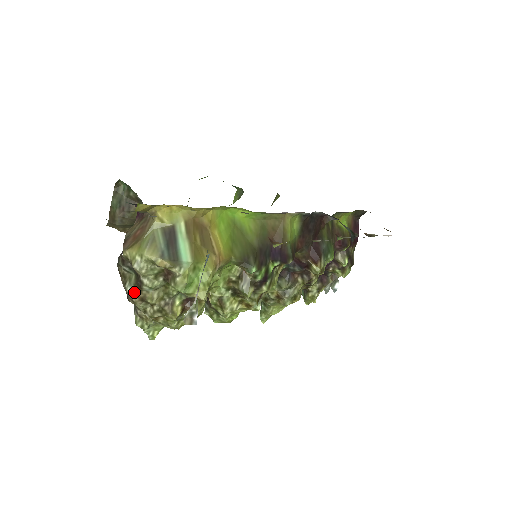
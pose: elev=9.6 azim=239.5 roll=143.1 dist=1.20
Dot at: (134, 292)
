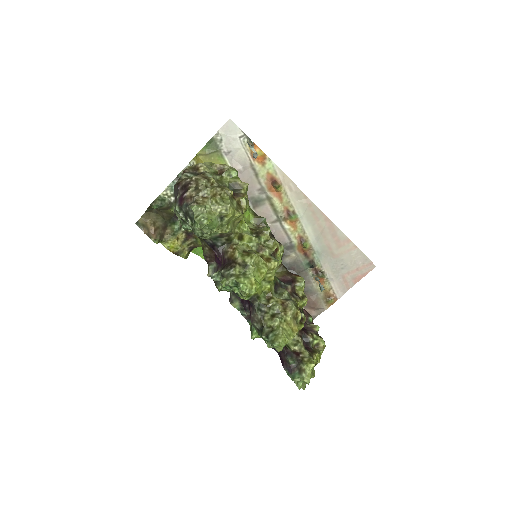
Dot at: (198, 175)
